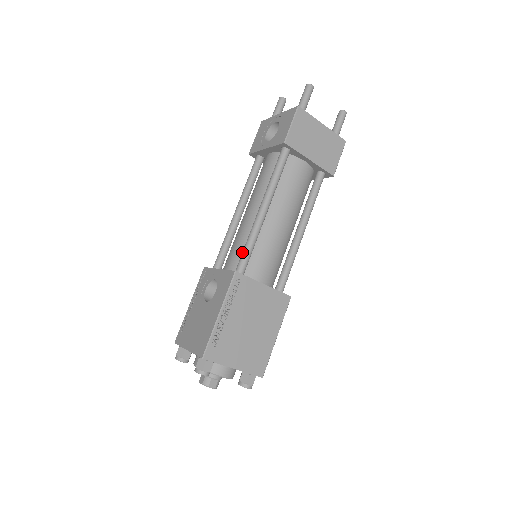
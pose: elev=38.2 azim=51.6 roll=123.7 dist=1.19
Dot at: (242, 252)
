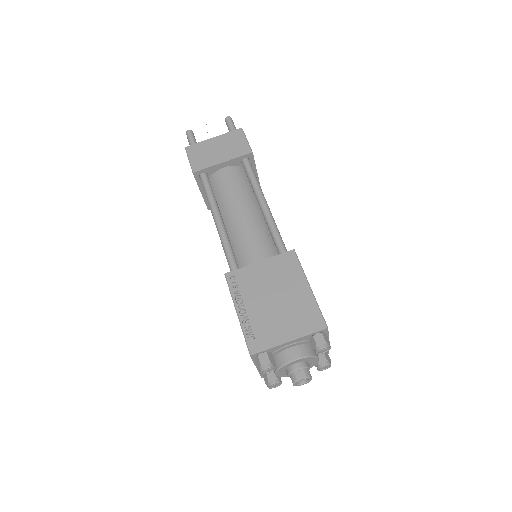
Dot at: occluded
